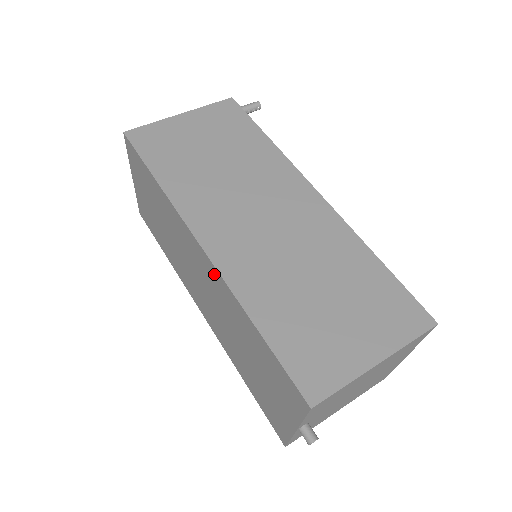
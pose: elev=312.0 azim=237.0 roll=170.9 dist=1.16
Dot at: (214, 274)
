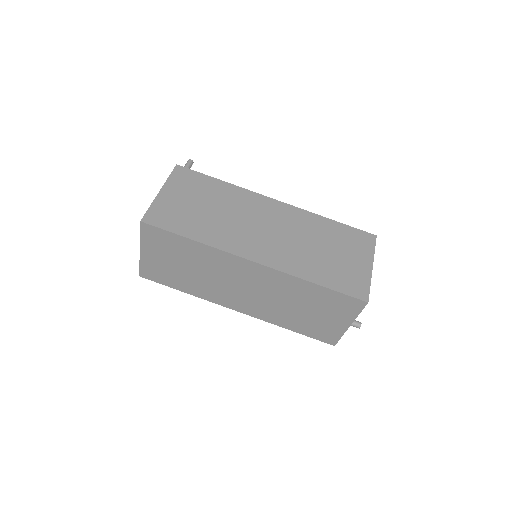
Dot at: (270, 274)
